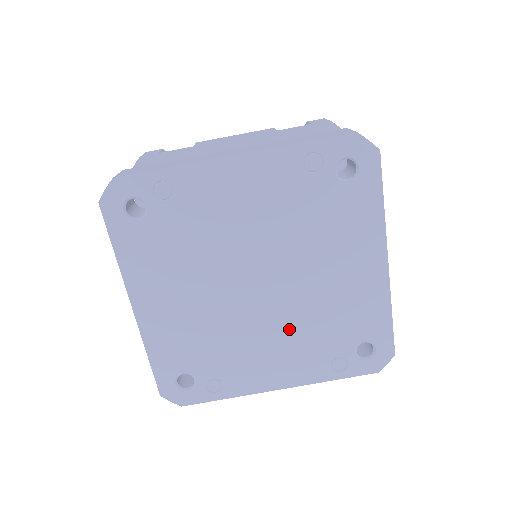
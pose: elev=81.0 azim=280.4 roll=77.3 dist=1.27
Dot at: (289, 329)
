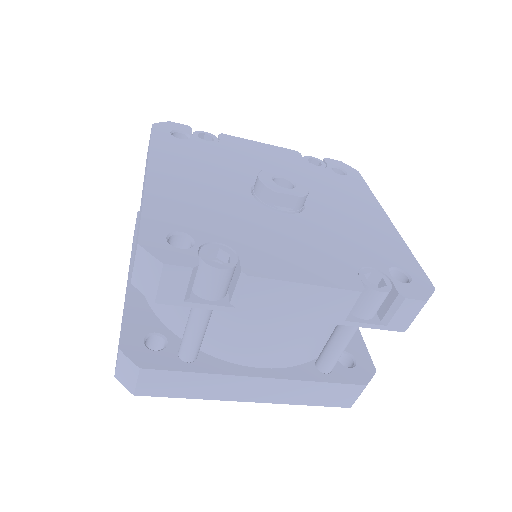
Dot at: occluded
